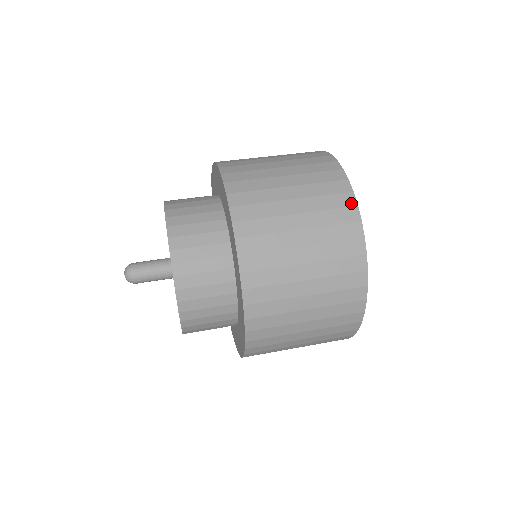
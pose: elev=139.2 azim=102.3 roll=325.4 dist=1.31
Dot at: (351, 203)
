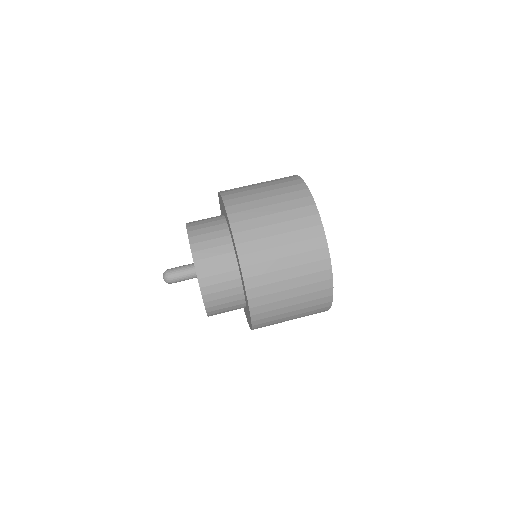
Dot at: (323, 245)
